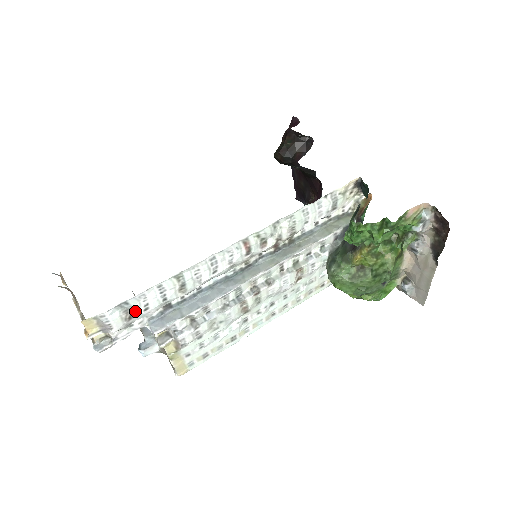
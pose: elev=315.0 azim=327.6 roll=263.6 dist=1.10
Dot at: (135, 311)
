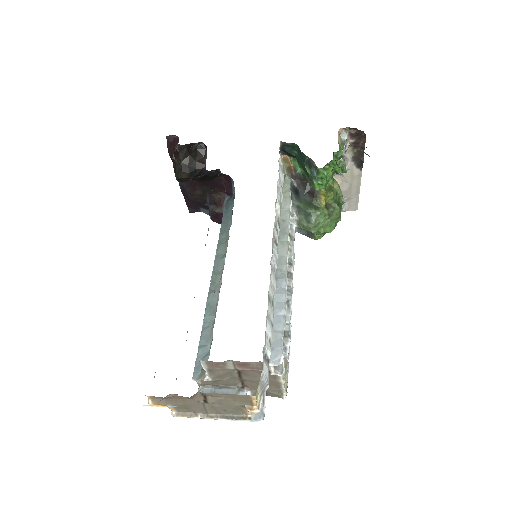
Dot at: (267, 353)
